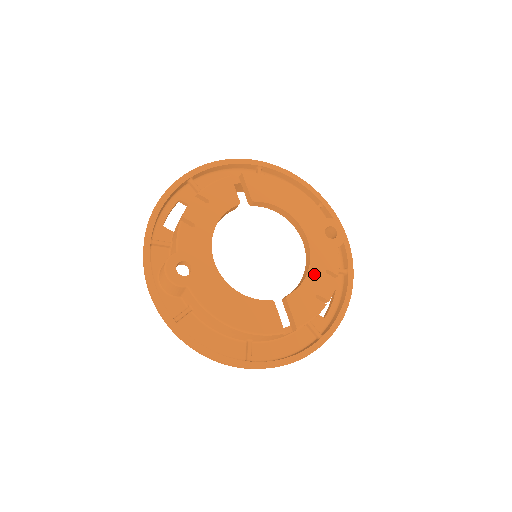
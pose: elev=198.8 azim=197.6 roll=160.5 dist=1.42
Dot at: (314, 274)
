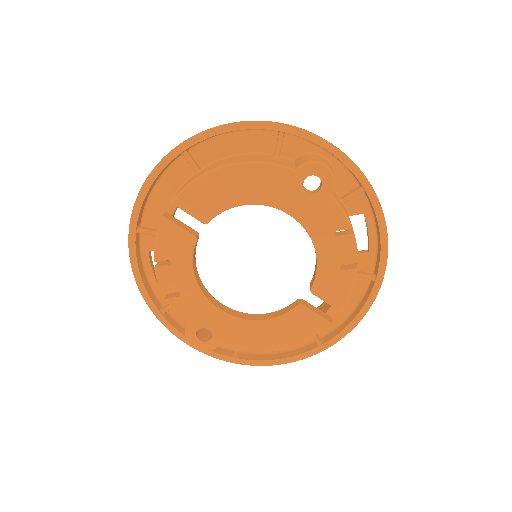
Dot at: (323, 248)
